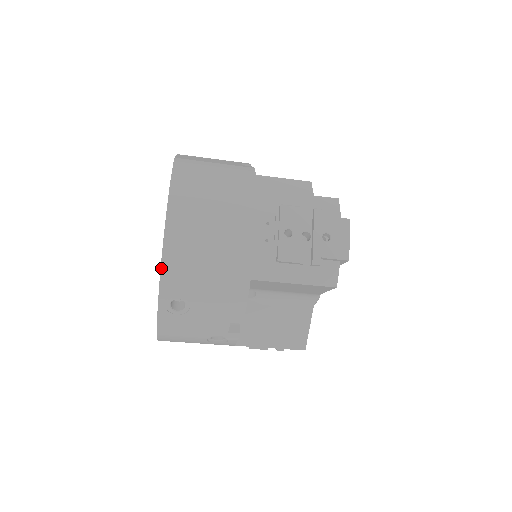
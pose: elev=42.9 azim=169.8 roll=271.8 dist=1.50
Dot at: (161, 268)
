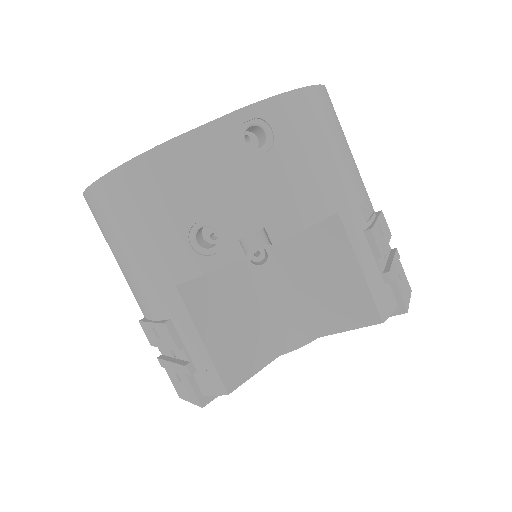
Dot at: (292, 91)
